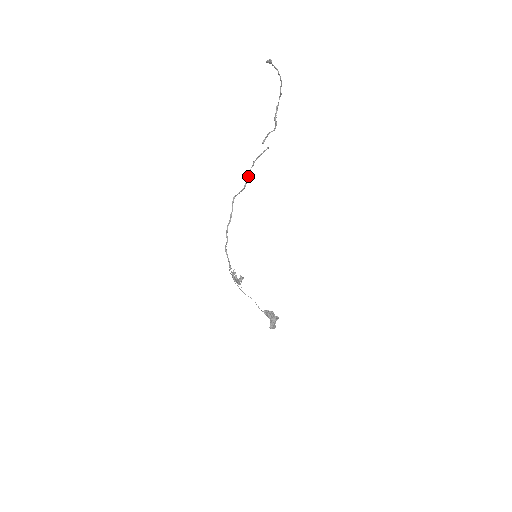
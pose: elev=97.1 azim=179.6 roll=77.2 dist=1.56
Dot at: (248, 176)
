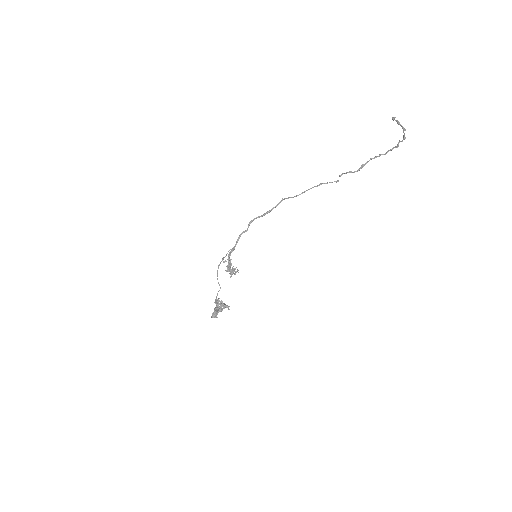
Dot at: occluded
